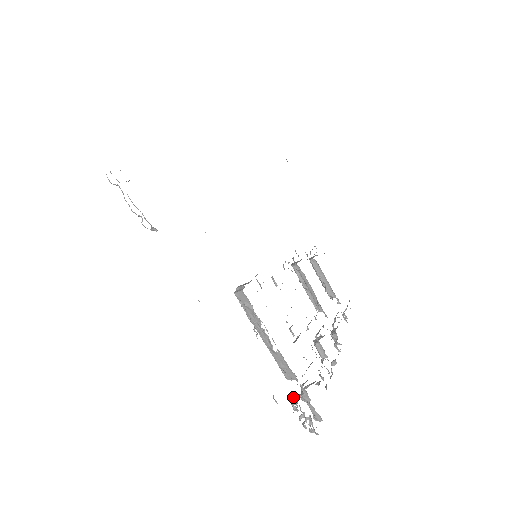
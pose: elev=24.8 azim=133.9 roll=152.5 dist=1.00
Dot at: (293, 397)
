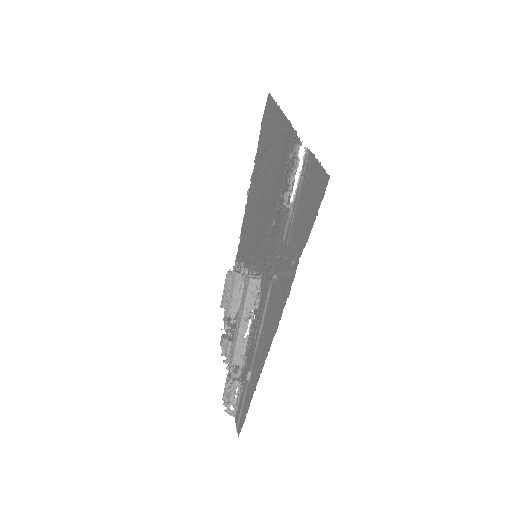
Dot at: (237, 379)
